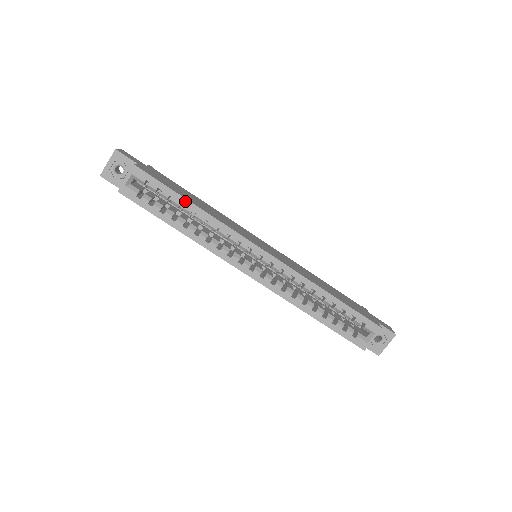
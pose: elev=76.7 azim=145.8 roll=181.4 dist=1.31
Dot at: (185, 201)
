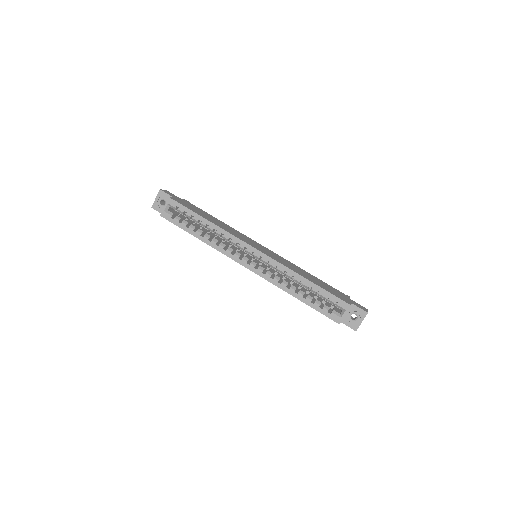
Dot at: (201, 218)
